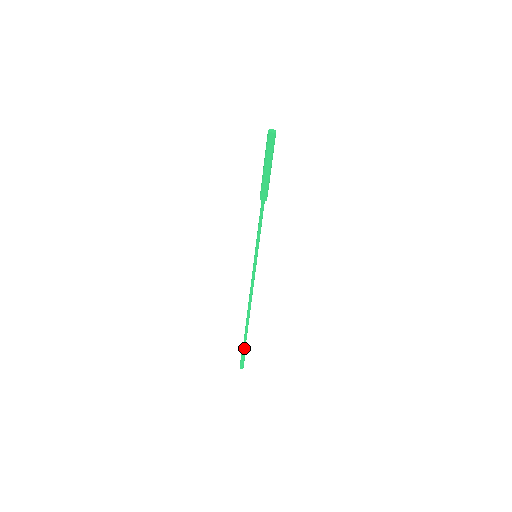
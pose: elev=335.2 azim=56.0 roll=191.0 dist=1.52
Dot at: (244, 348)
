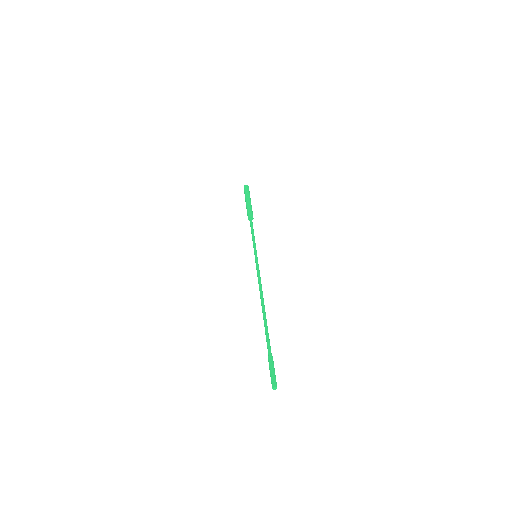
Dot at: (269, 354)
